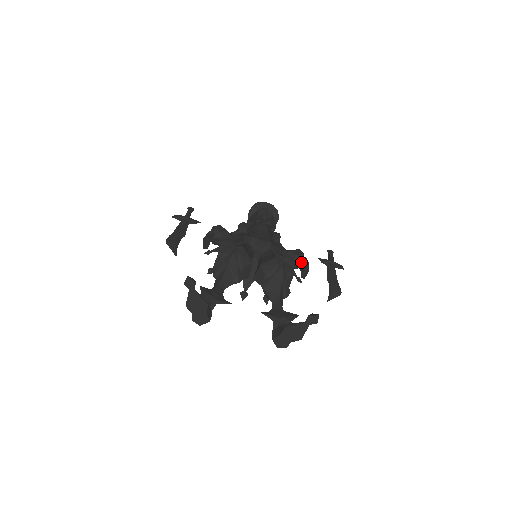
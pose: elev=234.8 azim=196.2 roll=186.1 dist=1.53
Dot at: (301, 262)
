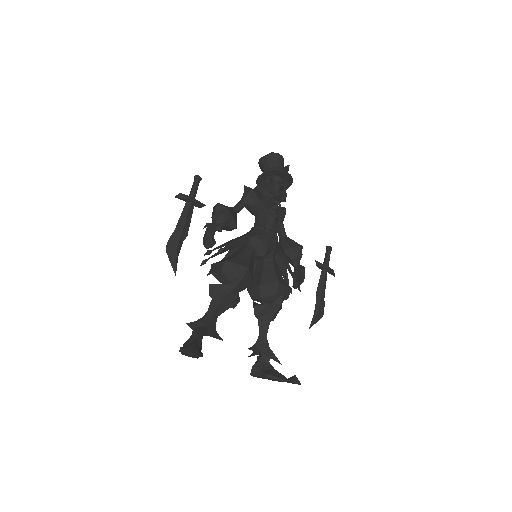
Dot at: (298, 265)
